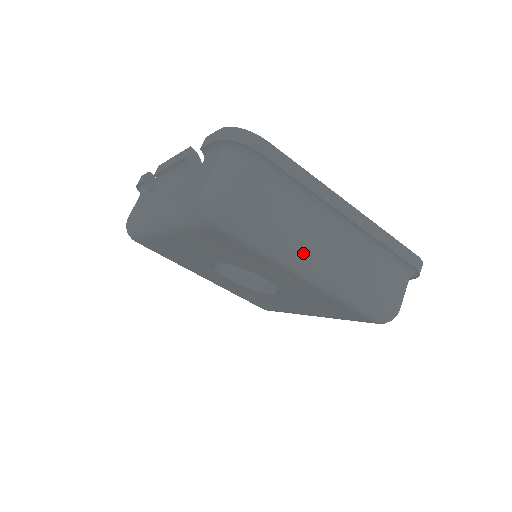
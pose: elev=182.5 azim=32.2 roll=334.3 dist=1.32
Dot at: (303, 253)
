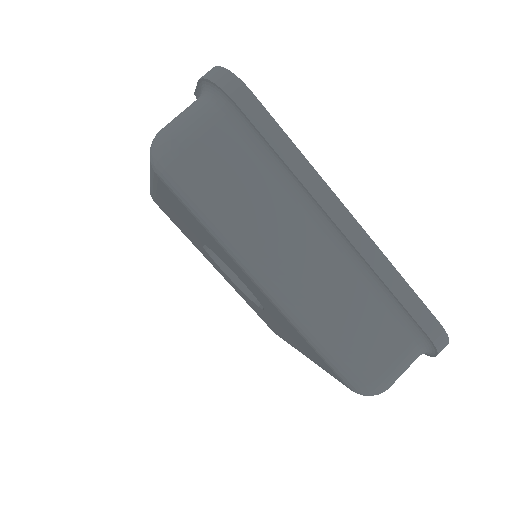
Dot at: (259, 250)
